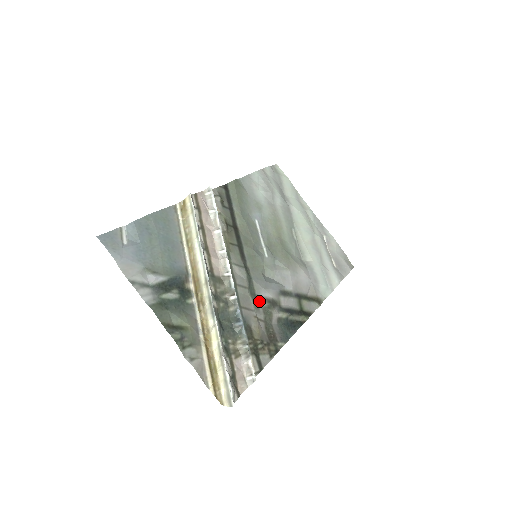
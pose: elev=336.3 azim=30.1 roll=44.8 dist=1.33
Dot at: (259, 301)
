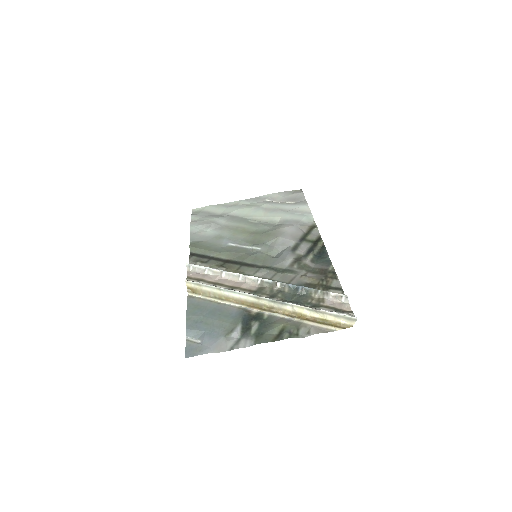
Dot at: (291, 269)
